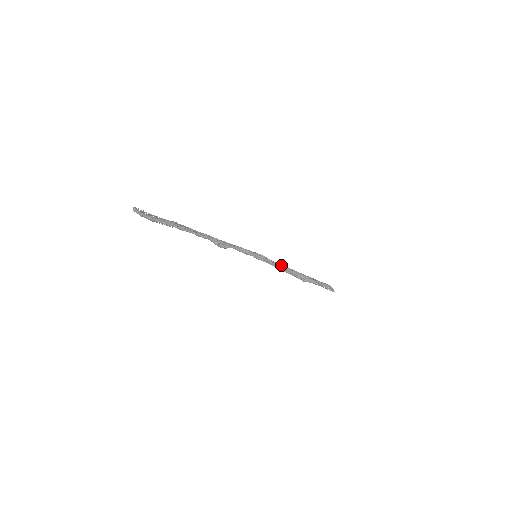
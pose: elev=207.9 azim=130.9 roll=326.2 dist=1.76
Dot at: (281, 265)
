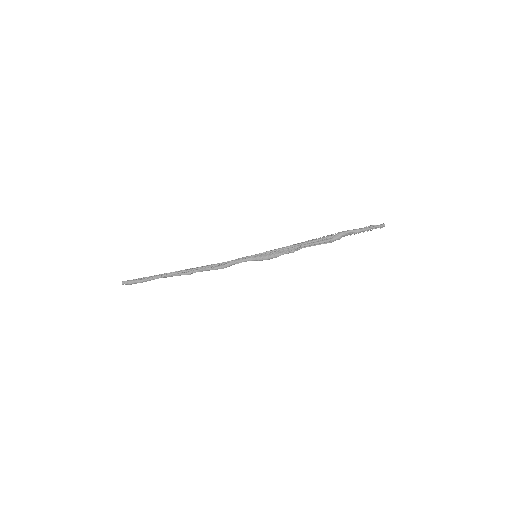
Dot at: (290, 246)
